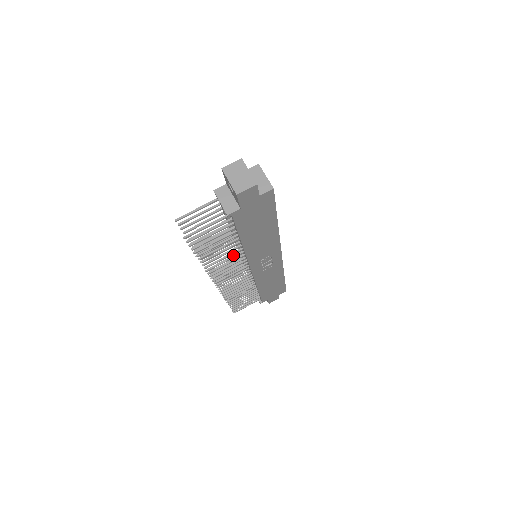
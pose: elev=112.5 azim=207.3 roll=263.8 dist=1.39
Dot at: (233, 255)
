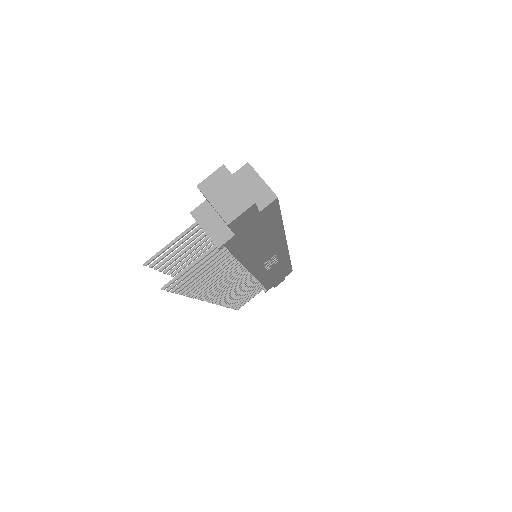
Dot at: occluded
